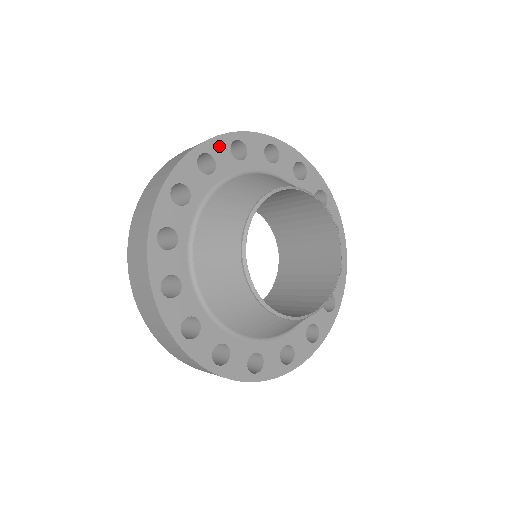
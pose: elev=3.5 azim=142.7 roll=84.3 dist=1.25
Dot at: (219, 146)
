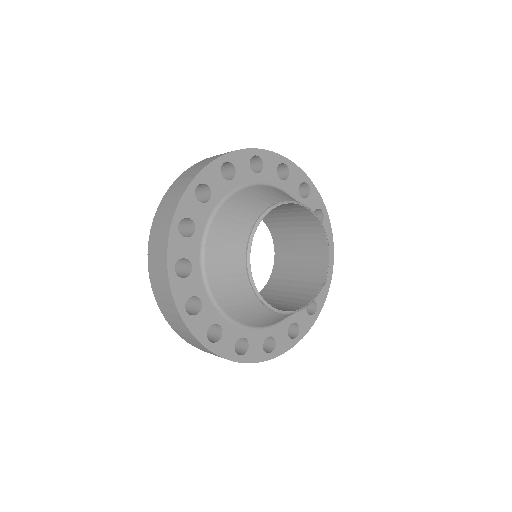
Dot at: (297, 174)
